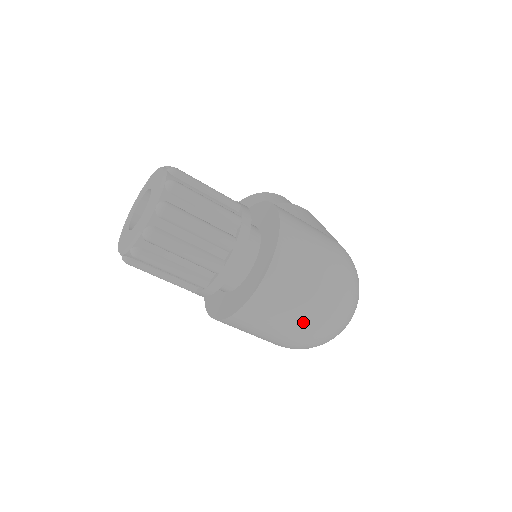
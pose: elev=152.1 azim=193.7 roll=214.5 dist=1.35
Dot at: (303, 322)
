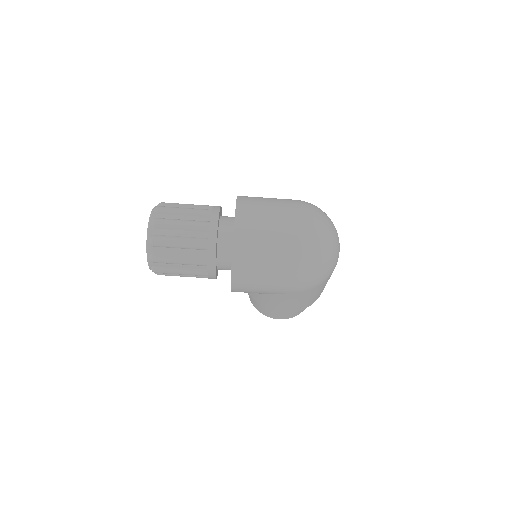
Dot at: (285, 228)
